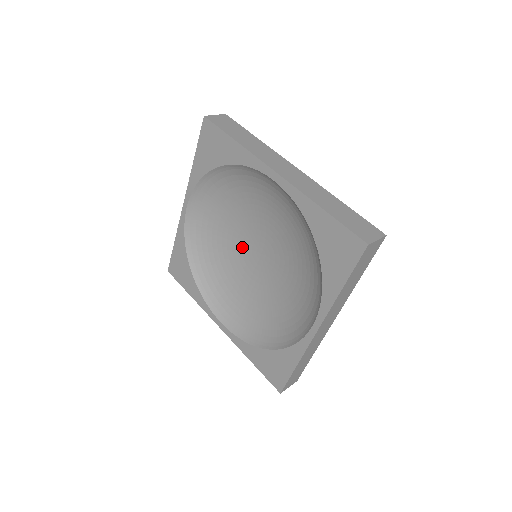
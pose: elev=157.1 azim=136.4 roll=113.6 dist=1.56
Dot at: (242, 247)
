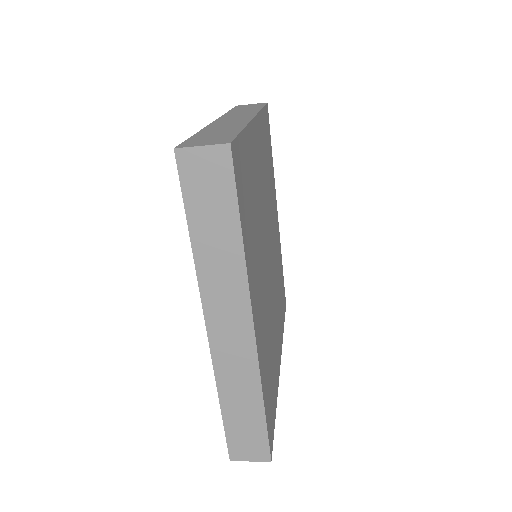
Dot at: occluded
